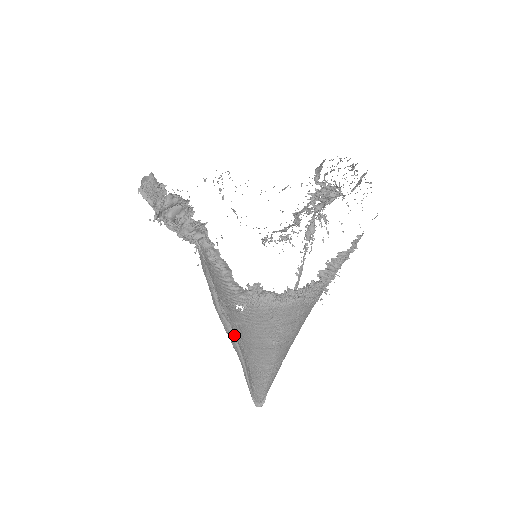
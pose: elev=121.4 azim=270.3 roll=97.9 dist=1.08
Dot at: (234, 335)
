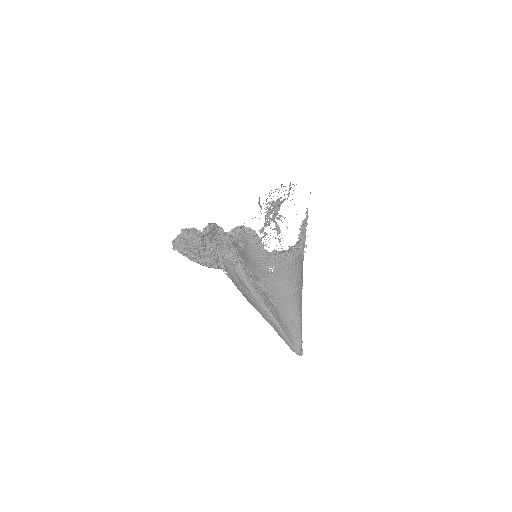
Dot at: (267, 309)
